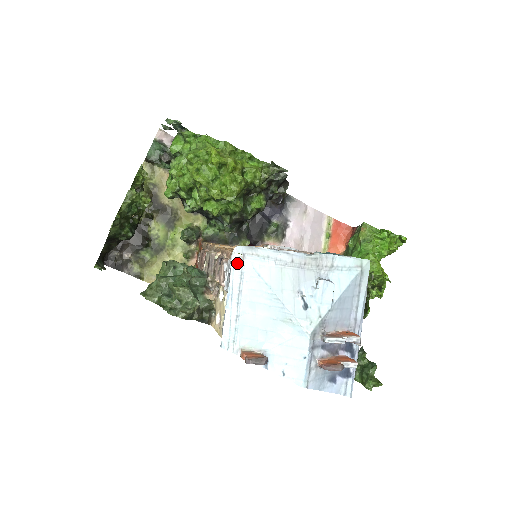
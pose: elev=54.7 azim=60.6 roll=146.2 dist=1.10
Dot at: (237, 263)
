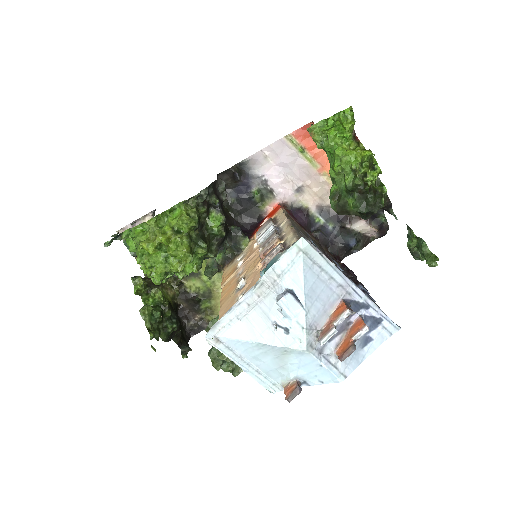
Dot at: (218, 345)
